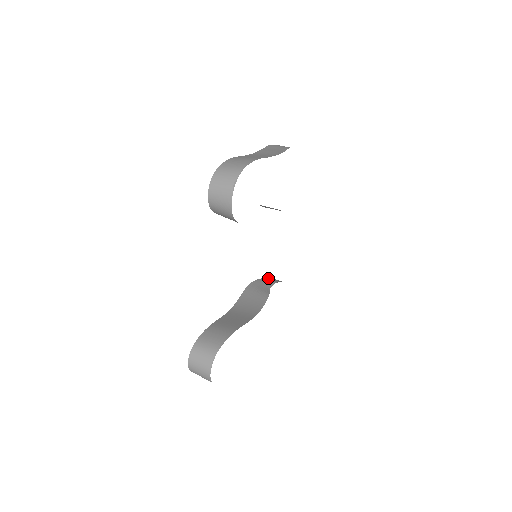
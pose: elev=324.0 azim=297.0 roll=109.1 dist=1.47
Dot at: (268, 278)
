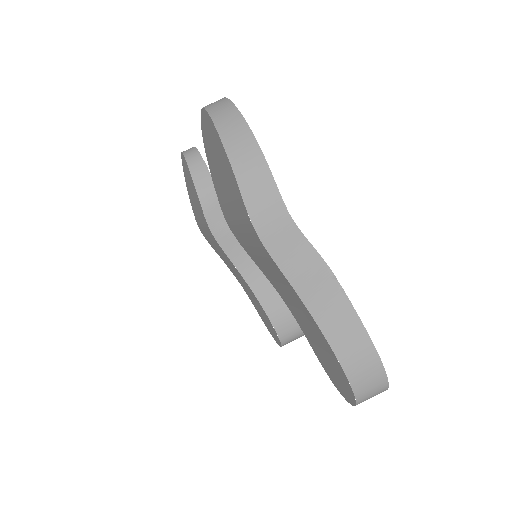
Dot at: (199, 189)
